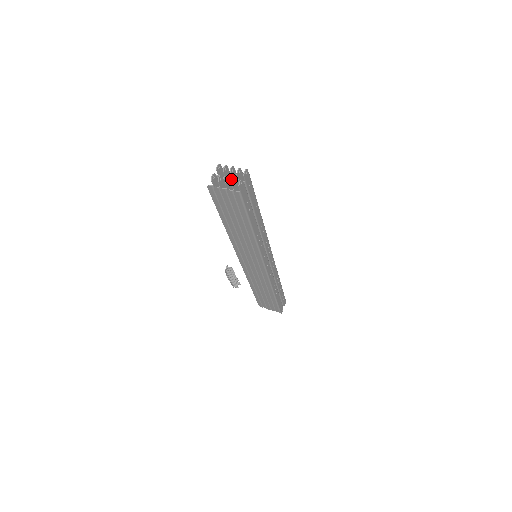
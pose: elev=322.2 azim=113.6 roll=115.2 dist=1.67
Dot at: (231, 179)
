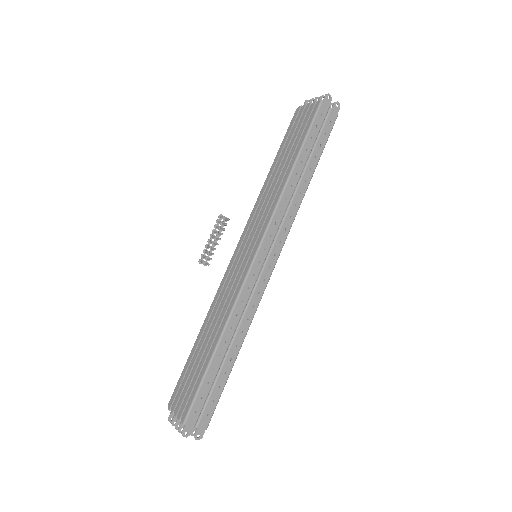
Dot at: occluded
